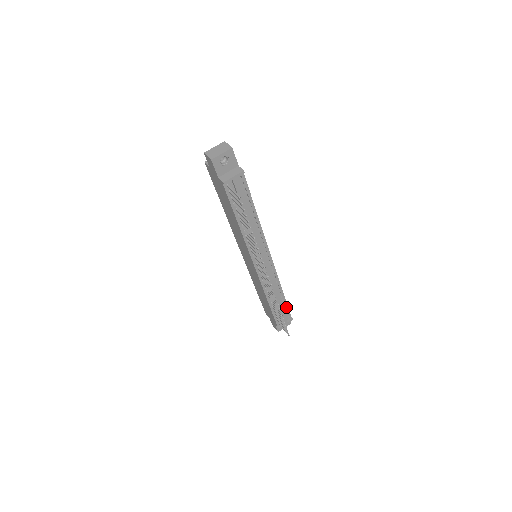
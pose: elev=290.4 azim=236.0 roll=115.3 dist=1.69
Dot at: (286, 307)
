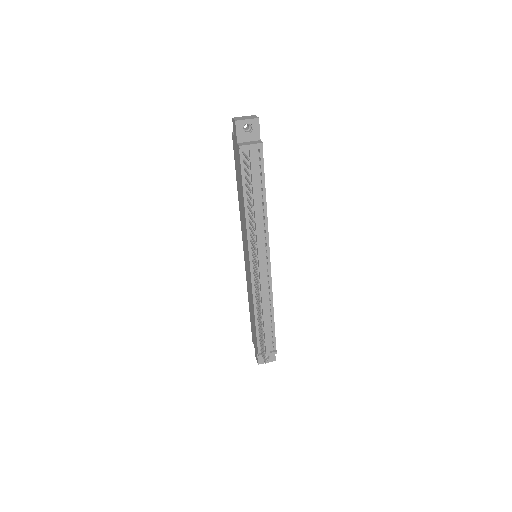
Dot at: (273, 333)
